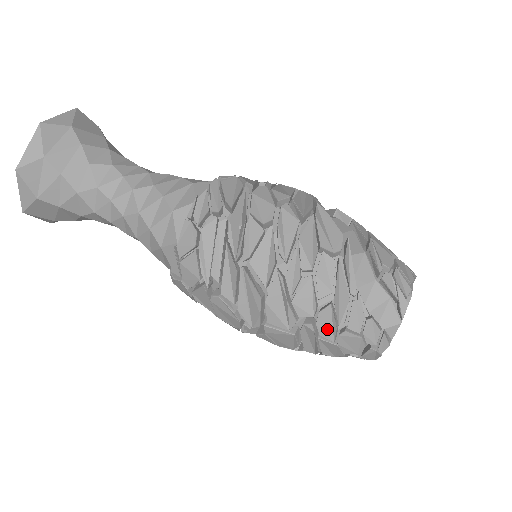
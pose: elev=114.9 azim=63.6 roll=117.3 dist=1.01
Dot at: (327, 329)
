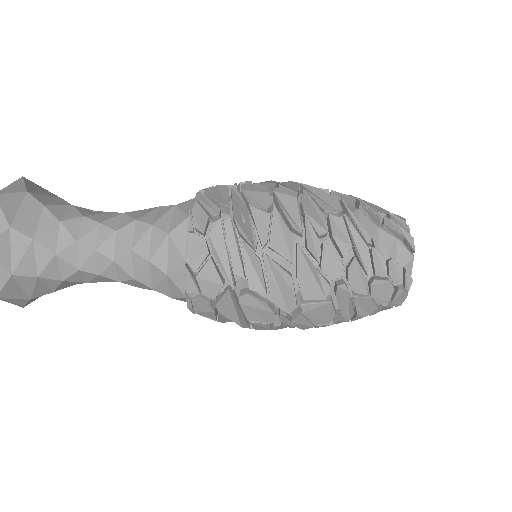
Dot at: (358, 284)
